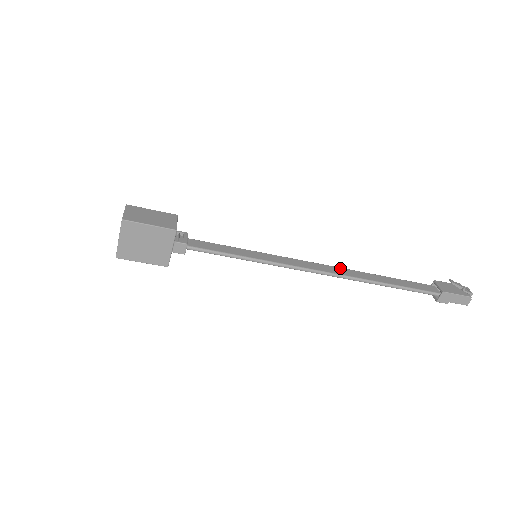
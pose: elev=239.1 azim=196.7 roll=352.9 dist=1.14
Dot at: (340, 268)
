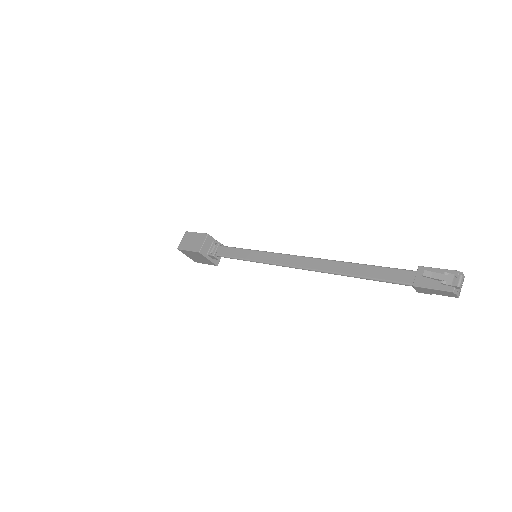
Dot at: (318, 260)
